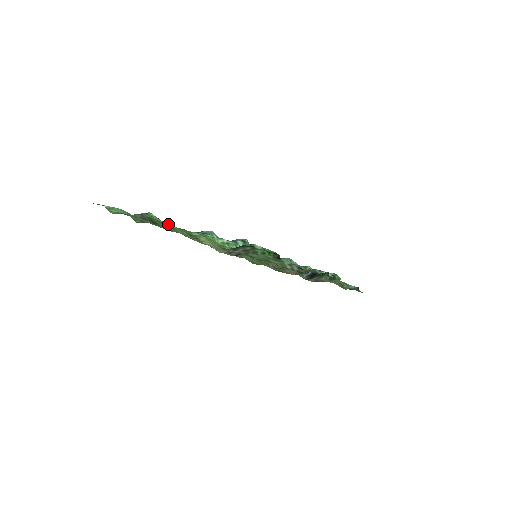
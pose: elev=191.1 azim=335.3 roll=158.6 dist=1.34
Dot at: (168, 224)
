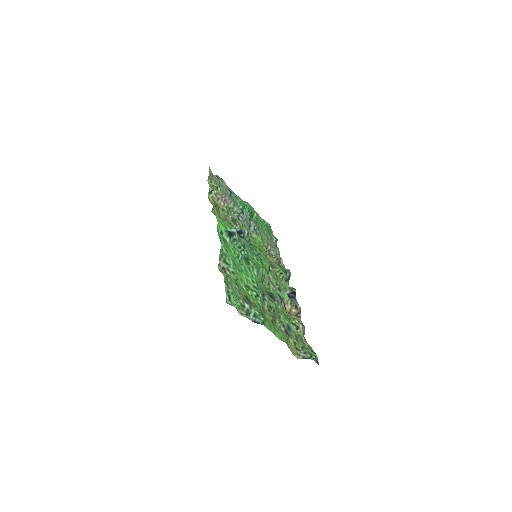
Dot at: (274, 332)
